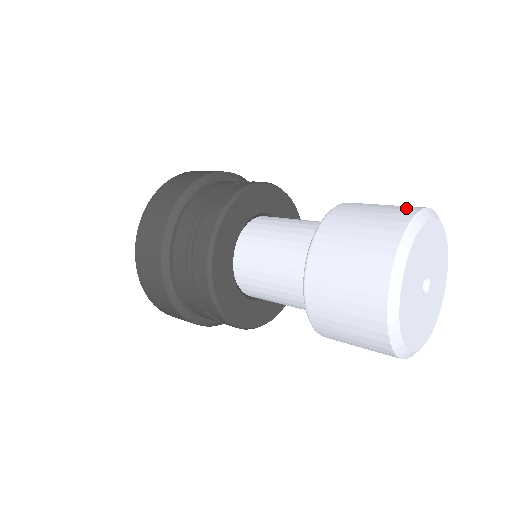
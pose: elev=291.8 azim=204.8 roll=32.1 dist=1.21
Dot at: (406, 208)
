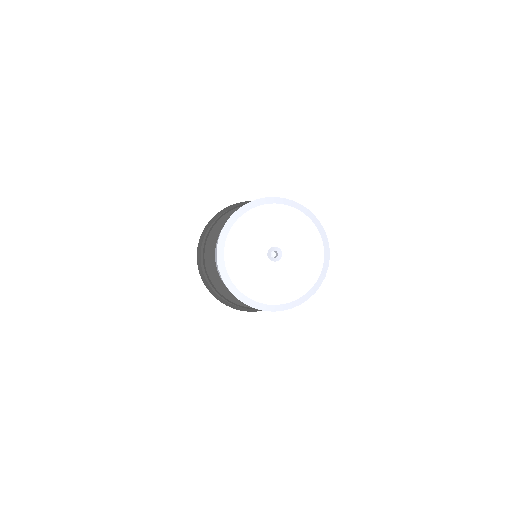
Dot at: occluded
